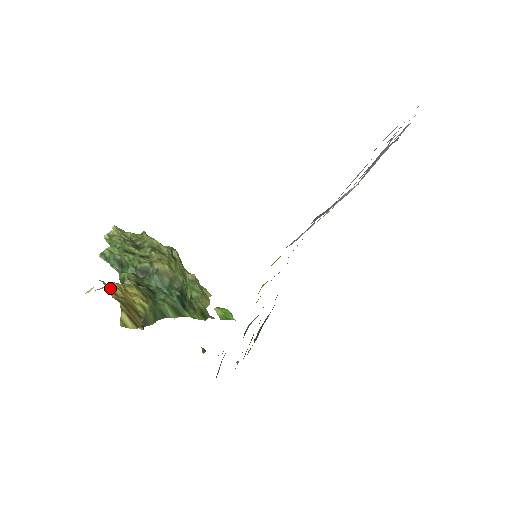
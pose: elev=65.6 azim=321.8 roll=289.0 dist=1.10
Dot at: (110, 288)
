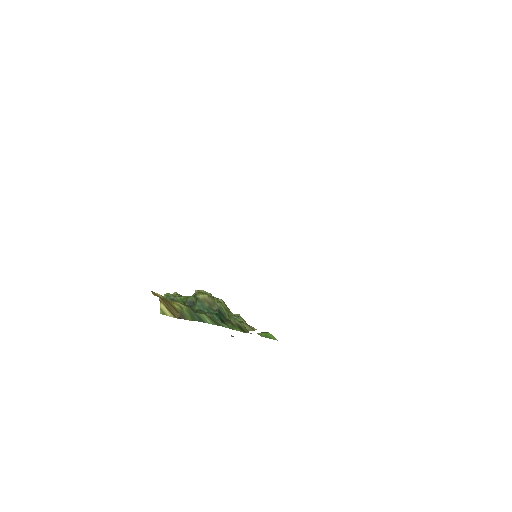
Dot at: (154, 292)
